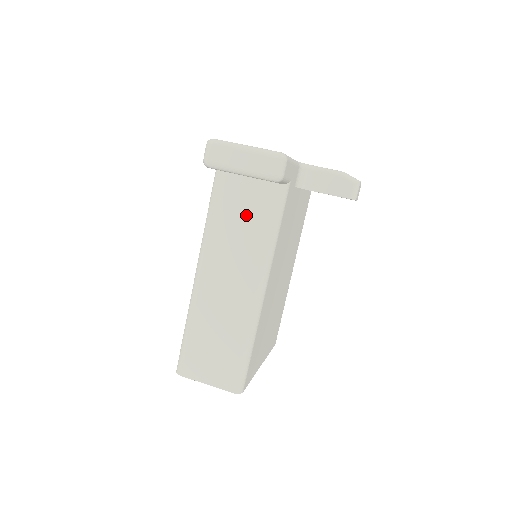
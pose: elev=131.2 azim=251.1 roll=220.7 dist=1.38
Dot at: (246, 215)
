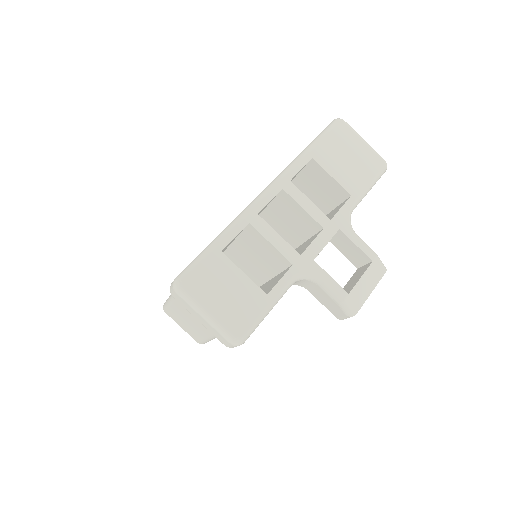
Dot at: occluded
